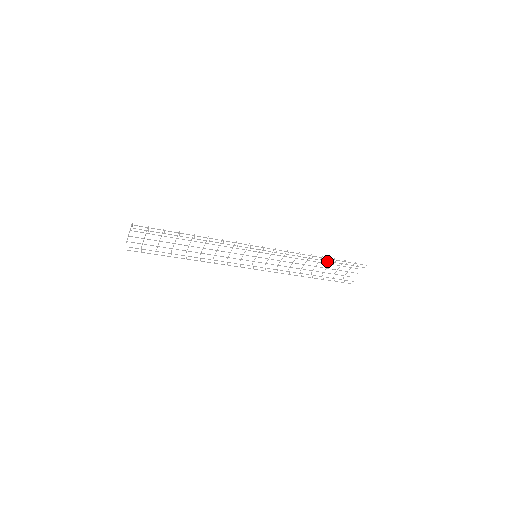
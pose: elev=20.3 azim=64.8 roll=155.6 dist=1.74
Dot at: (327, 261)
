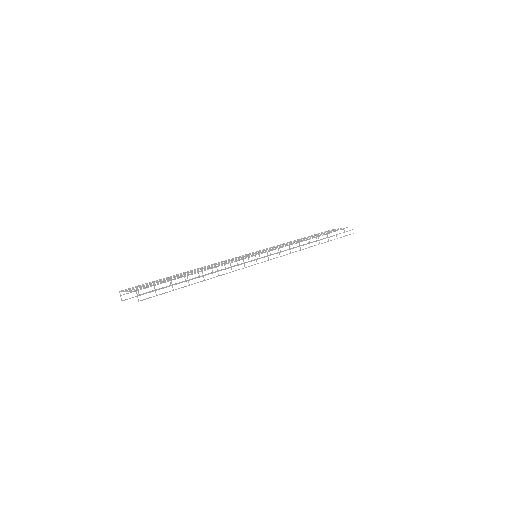
Dot at: (322, 243)
